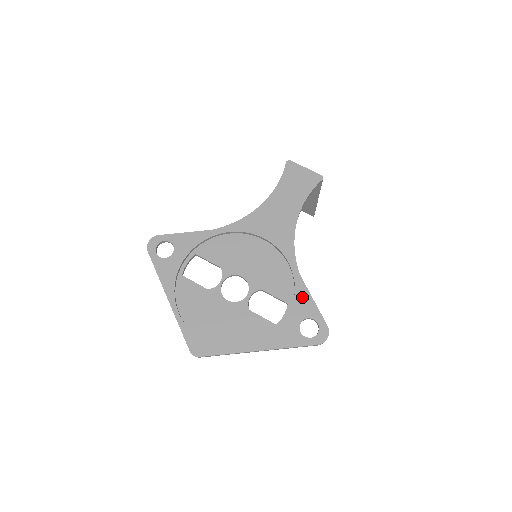
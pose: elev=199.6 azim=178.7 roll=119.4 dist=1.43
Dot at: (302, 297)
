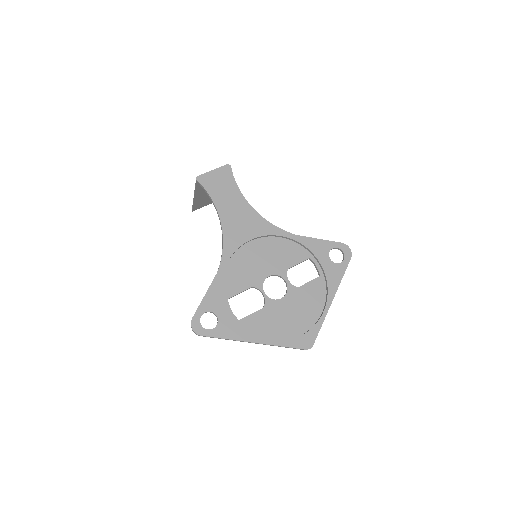
Dot at: (312, 245)
